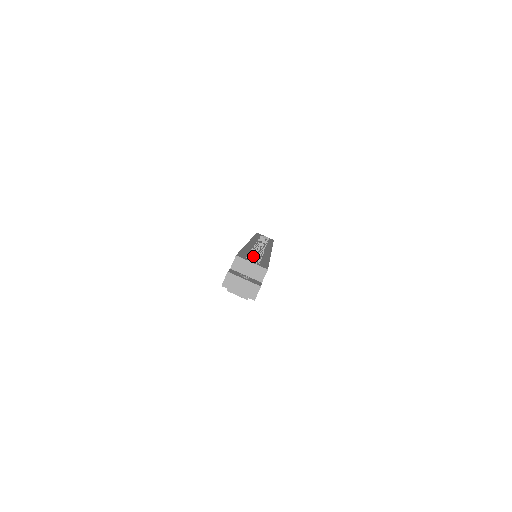
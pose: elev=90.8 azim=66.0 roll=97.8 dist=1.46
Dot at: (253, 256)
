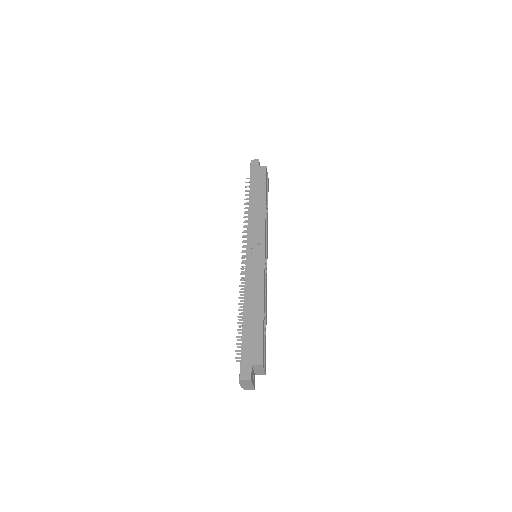
Dot at: occluded
